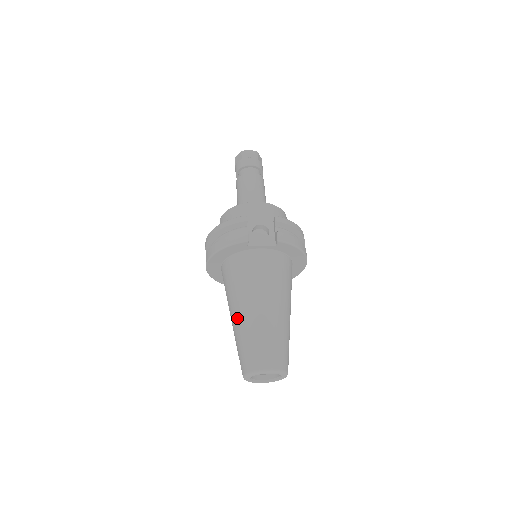
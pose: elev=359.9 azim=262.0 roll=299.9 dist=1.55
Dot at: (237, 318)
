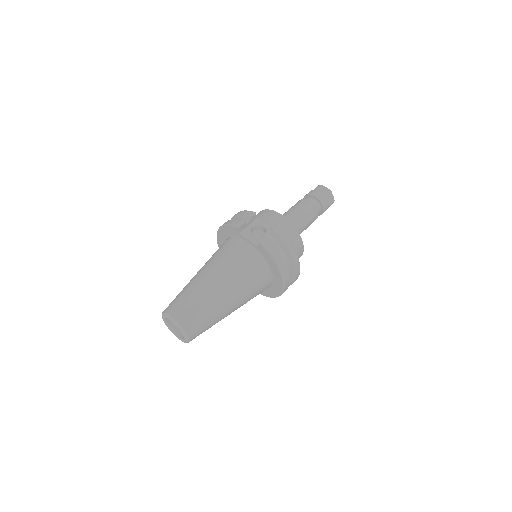
Dot at: (193, 277)
